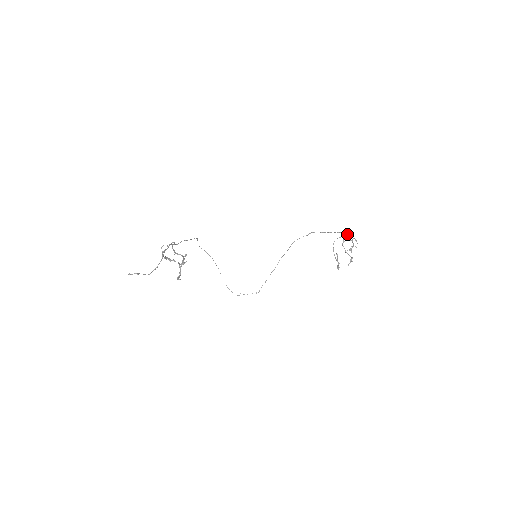
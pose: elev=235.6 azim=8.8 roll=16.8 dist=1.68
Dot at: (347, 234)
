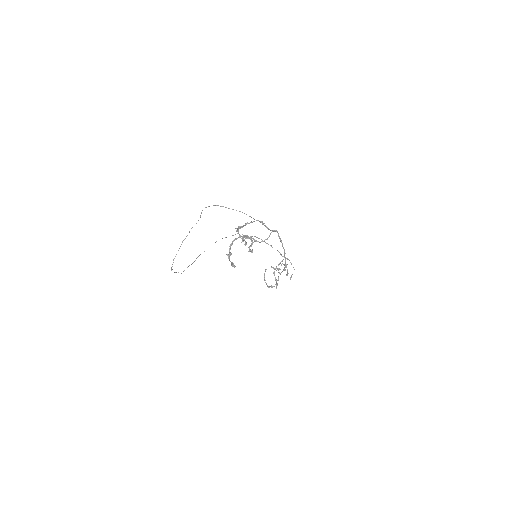
Dot at: occluded
